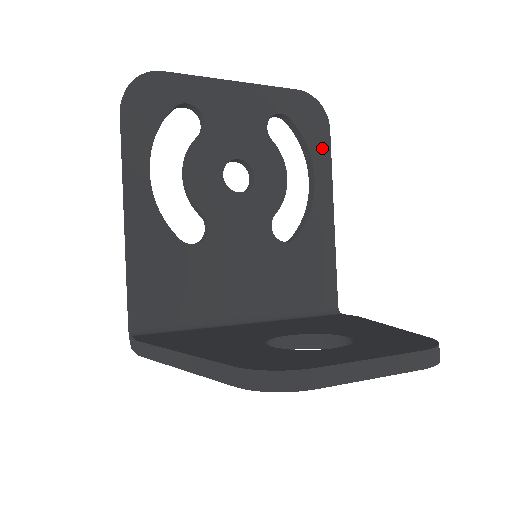
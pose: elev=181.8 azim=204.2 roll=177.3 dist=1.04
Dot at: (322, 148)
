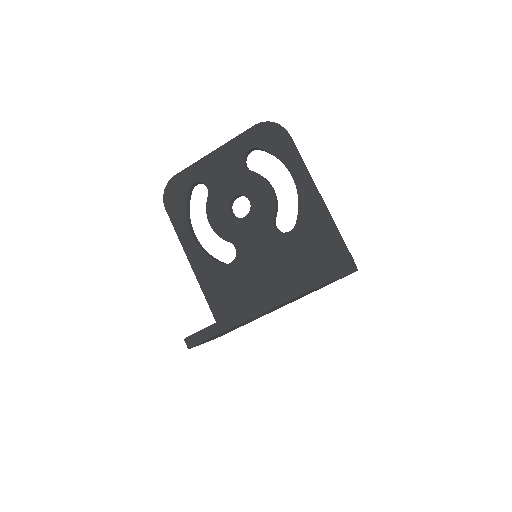
Dot at: (288, 152)
